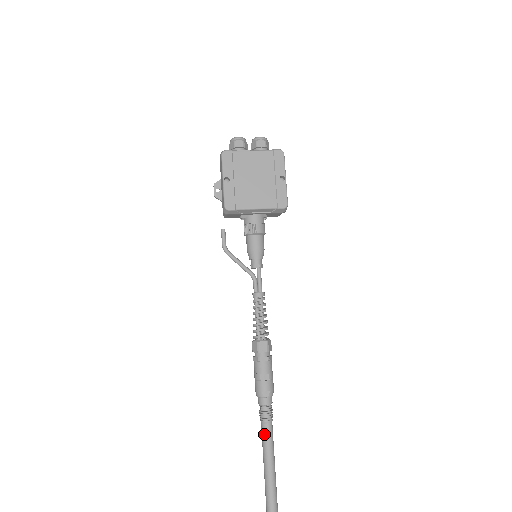
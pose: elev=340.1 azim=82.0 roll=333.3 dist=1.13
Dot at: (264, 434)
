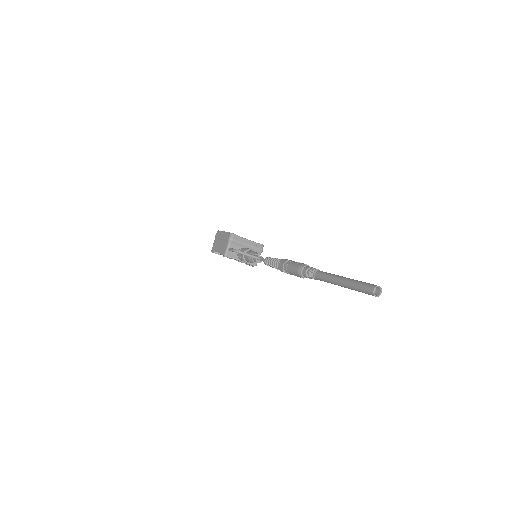
Dot at: (322, 272)
